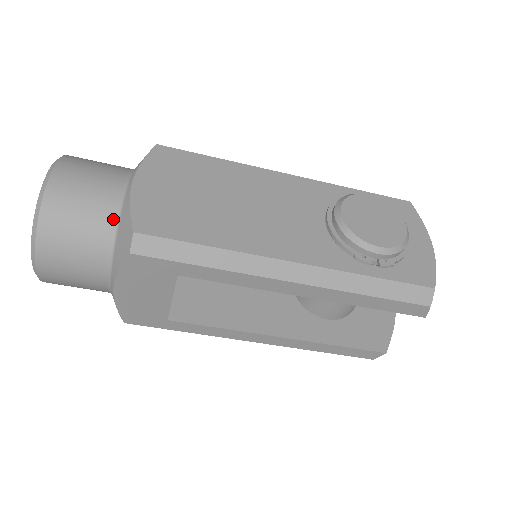
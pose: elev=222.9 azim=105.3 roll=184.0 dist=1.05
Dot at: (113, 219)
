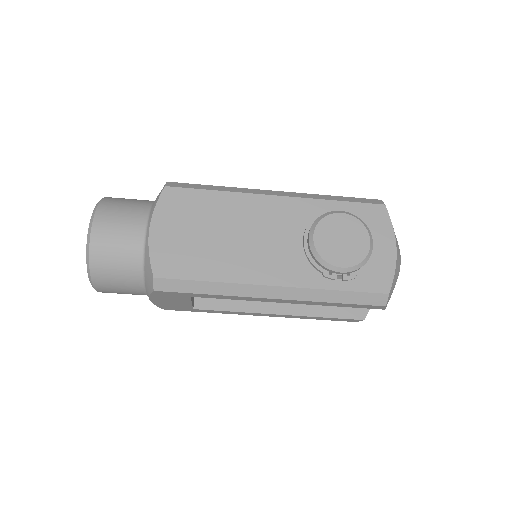
Dot at: (140, 260)
